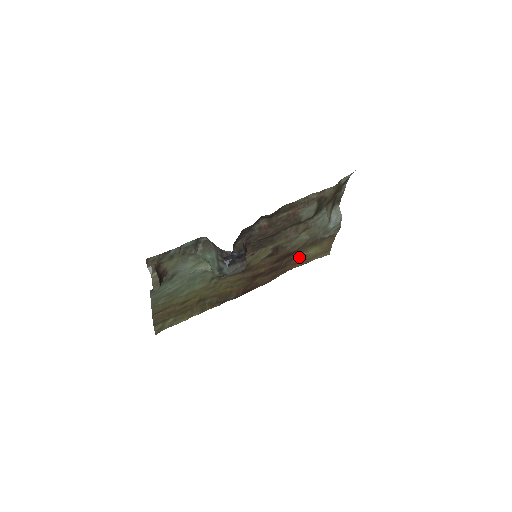
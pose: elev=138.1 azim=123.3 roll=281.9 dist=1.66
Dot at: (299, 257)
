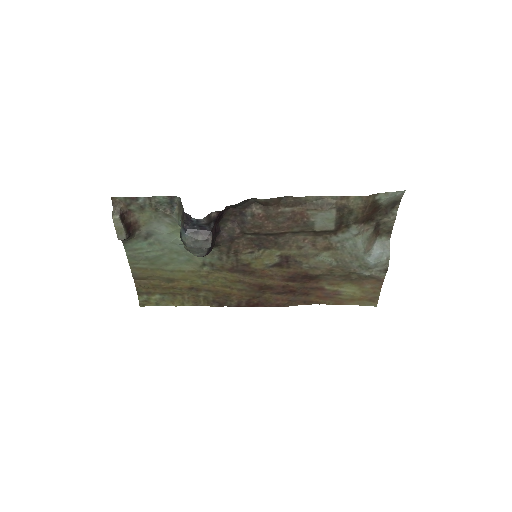
Dot at: (328, 290)
